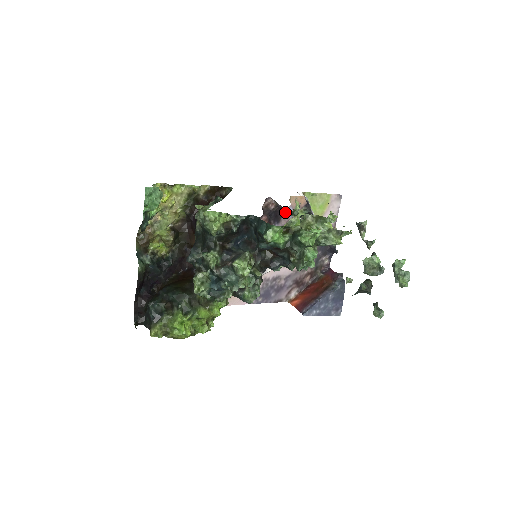
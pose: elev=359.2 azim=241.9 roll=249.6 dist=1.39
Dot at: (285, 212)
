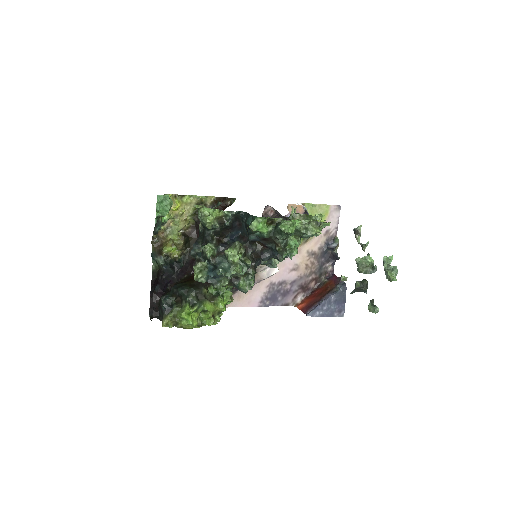
Dot at: (283, 218)
